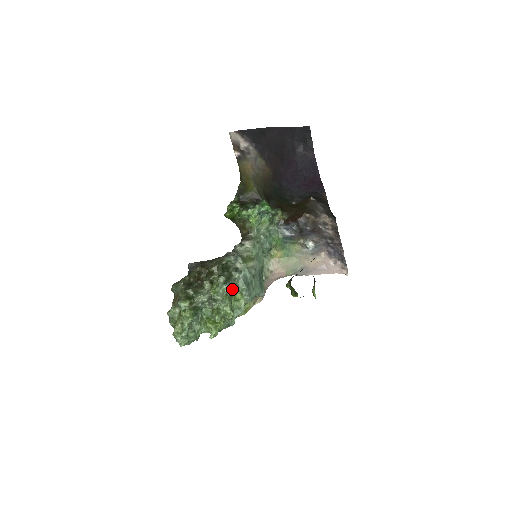
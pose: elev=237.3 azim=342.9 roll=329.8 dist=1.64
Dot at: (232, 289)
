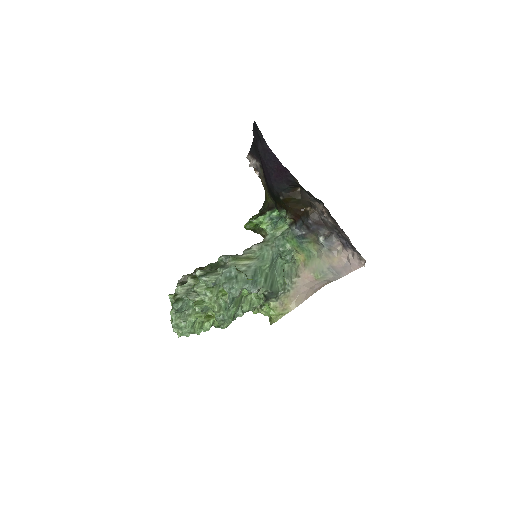
Dot at: (208, 281)
